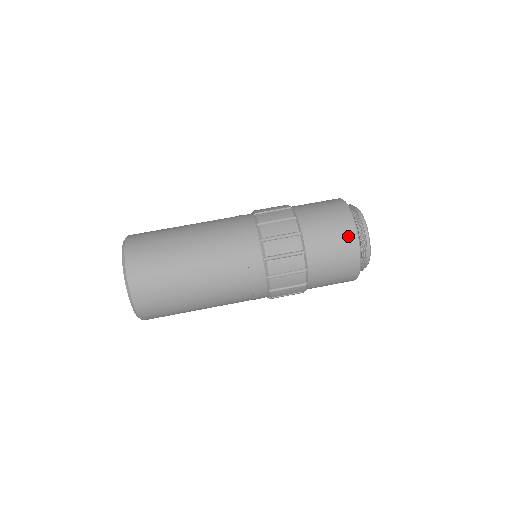
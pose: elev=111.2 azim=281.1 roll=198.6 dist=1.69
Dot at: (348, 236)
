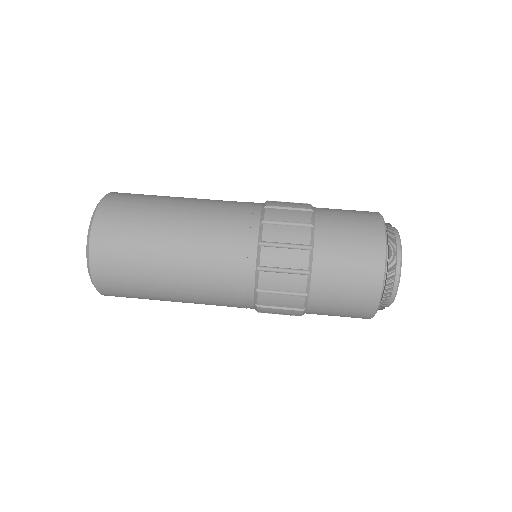
Dot at: (369, 290)
